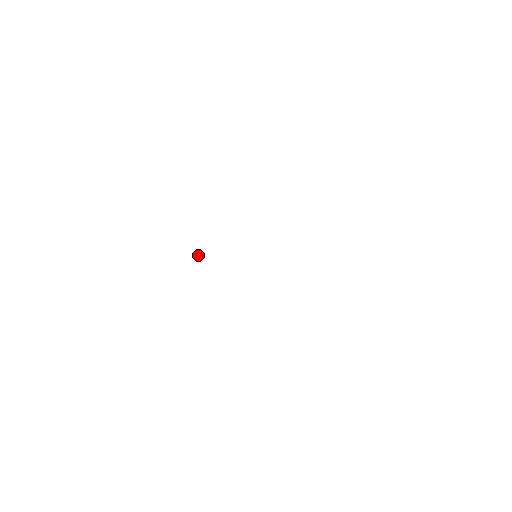
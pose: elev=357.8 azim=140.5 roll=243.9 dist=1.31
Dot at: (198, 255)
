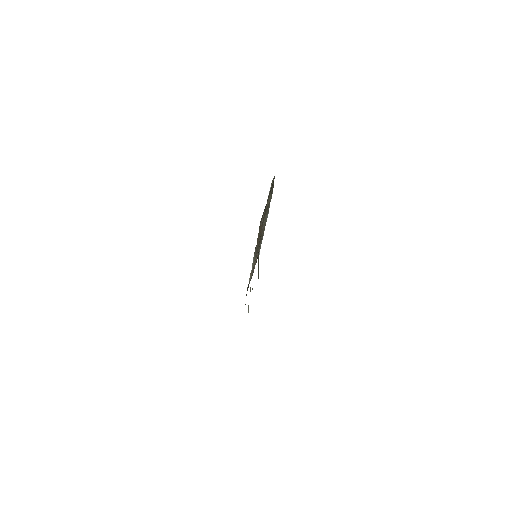
Dot at: (259, 253)
